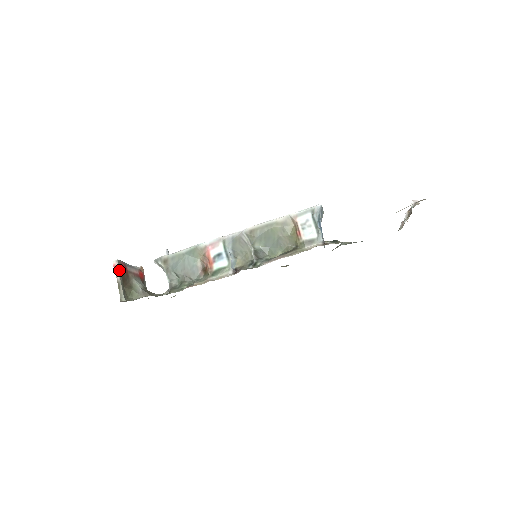
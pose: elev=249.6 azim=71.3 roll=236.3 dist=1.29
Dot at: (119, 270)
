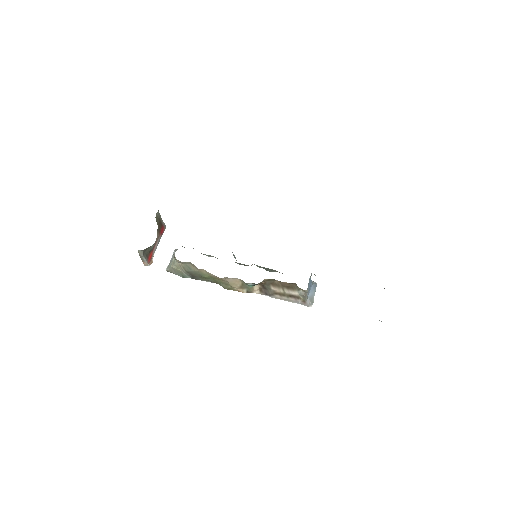
Dot at: (163, 223)
